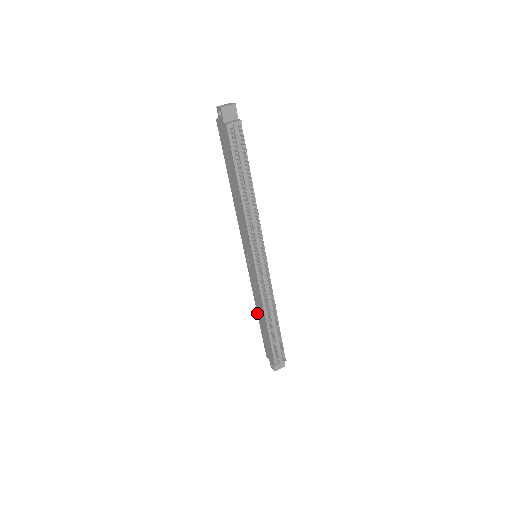
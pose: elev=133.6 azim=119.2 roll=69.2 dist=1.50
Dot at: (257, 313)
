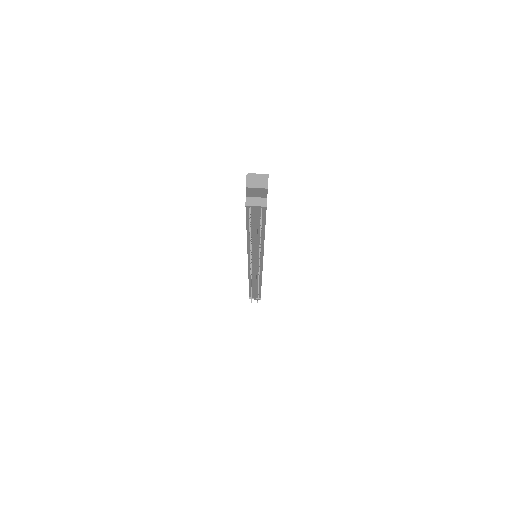
Dot at: occluded
